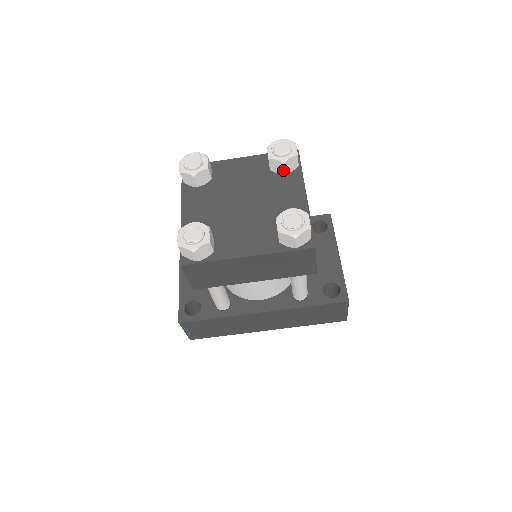
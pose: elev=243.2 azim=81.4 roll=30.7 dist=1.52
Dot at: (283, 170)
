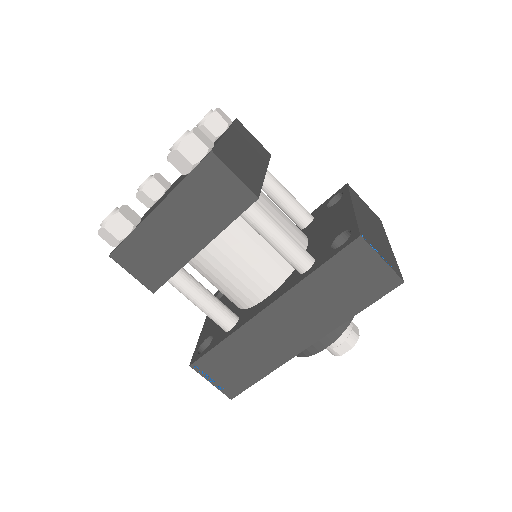
Dot at: (211, 134)
